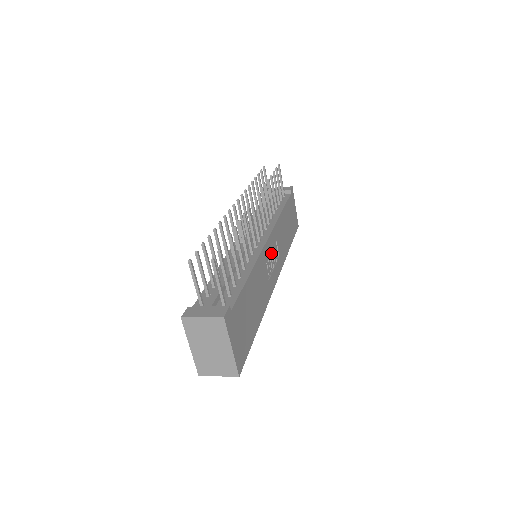
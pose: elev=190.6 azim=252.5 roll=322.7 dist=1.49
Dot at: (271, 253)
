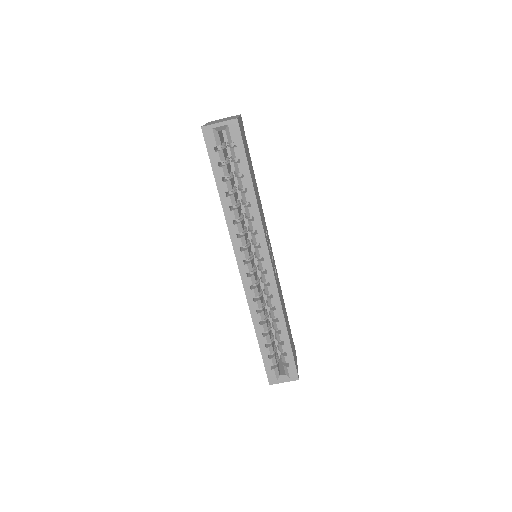
Dot at: (271, 251)
